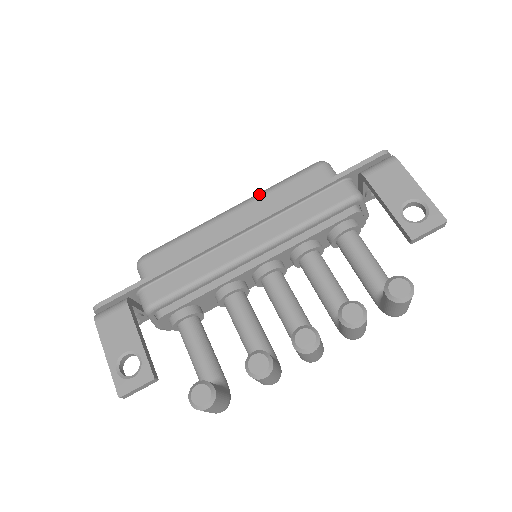
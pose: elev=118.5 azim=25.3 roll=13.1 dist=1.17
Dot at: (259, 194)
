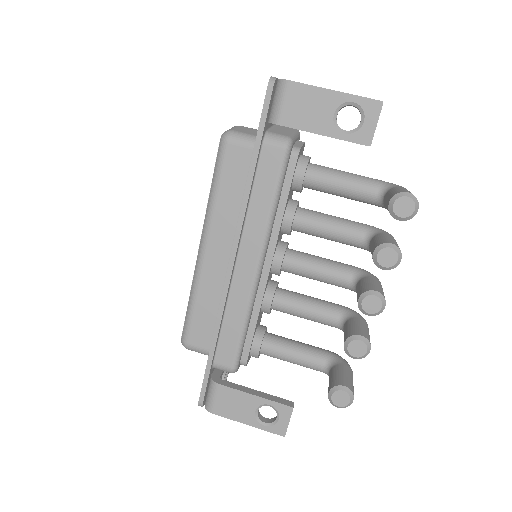
Dot at: (208, 214)
